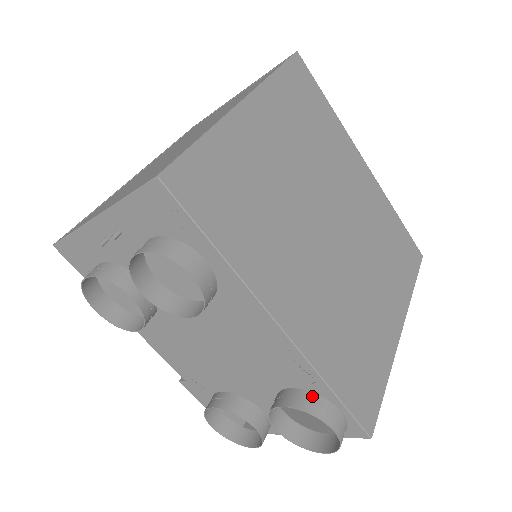
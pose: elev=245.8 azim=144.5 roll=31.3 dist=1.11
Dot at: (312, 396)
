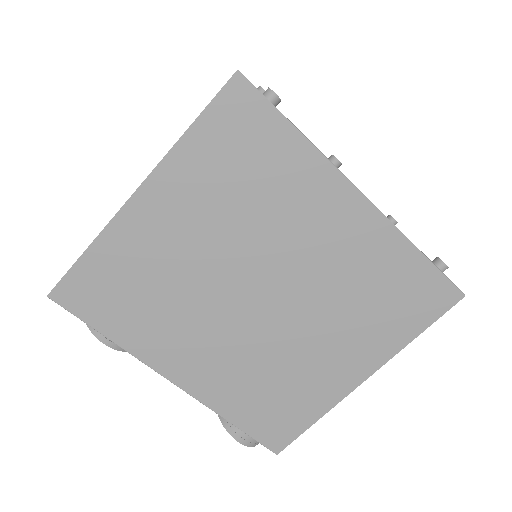
Dot at: occluded
